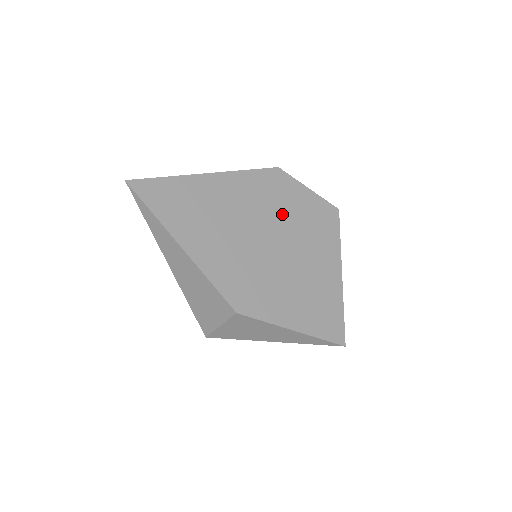
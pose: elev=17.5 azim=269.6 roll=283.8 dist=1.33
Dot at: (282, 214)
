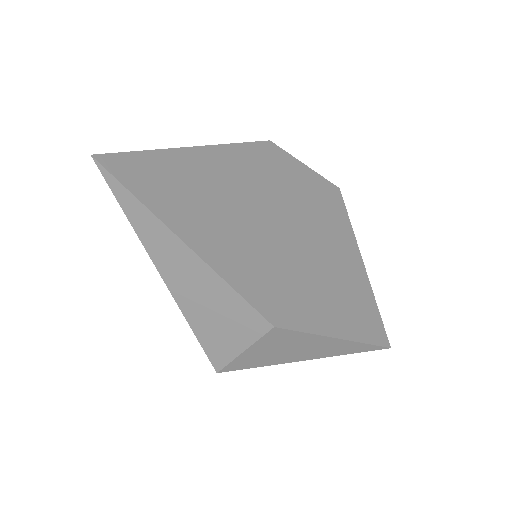
Dot at: (288, 196)
